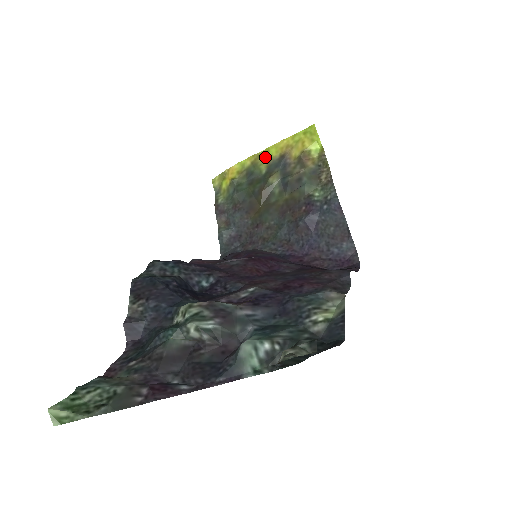
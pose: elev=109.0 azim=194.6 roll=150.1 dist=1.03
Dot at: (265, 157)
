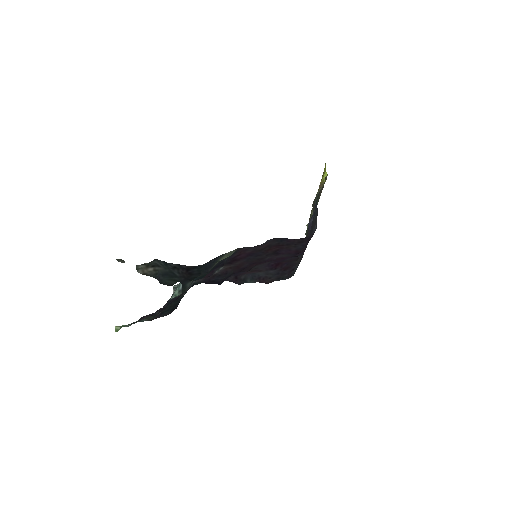
Dot at: occluded
